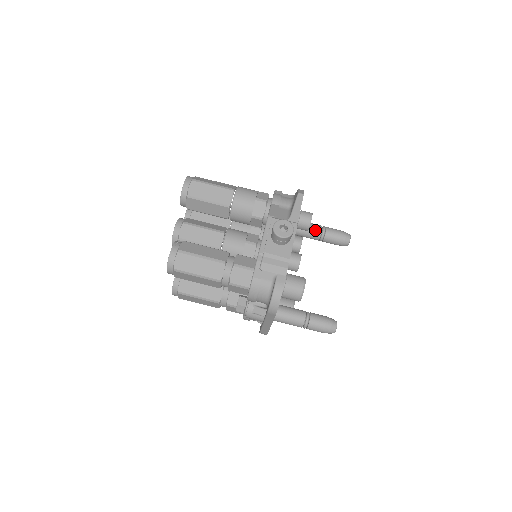
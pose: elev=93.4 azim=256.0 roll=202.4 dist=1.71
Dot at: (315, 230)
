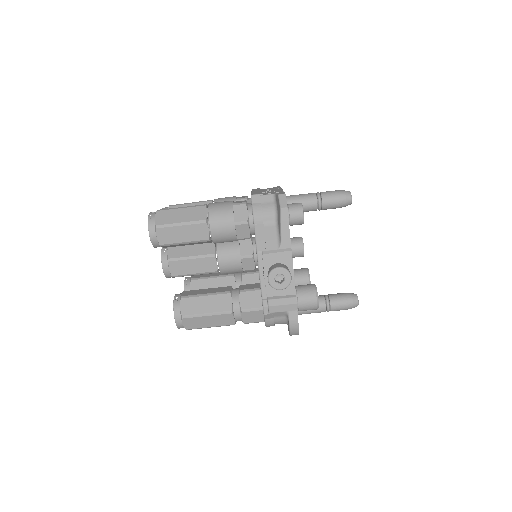
Dot at: (310, 206)
